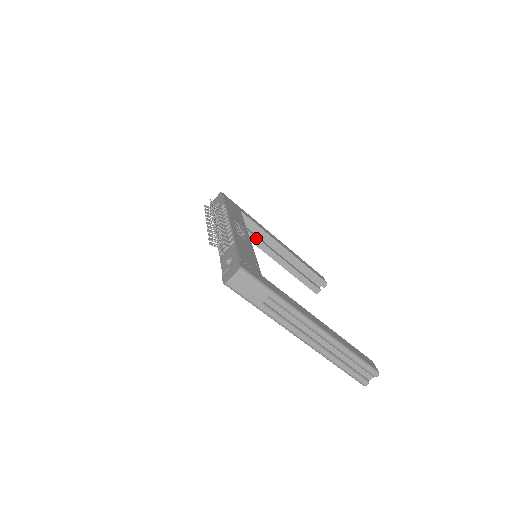
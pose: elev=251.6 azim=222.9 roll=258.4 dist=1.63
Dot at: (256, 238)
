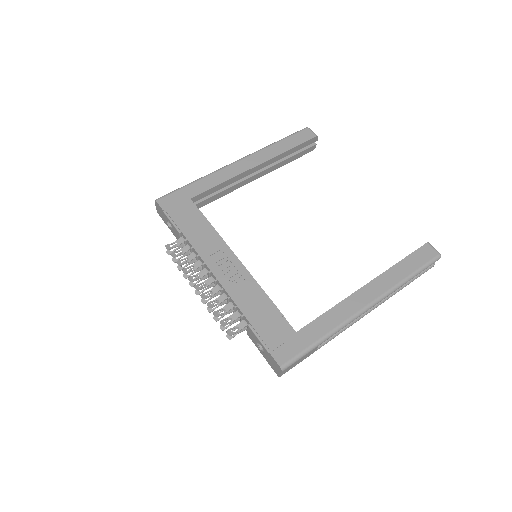
Dot at: (224, 191)
